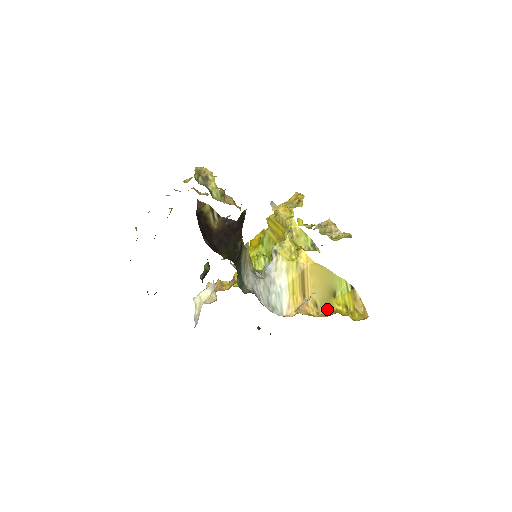
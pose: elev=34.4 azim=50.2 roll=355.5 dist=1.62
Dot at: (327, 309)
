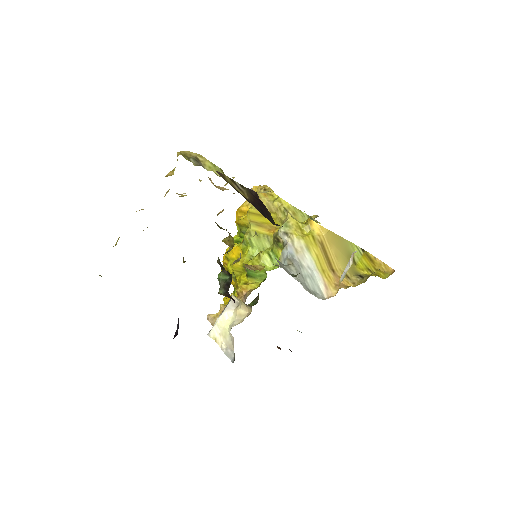
Dot at: (358, 276)
